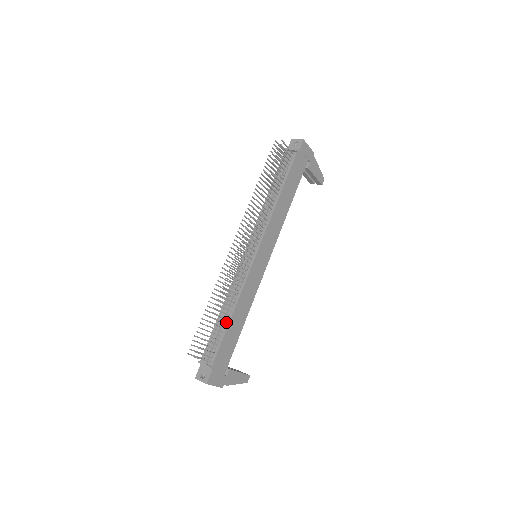
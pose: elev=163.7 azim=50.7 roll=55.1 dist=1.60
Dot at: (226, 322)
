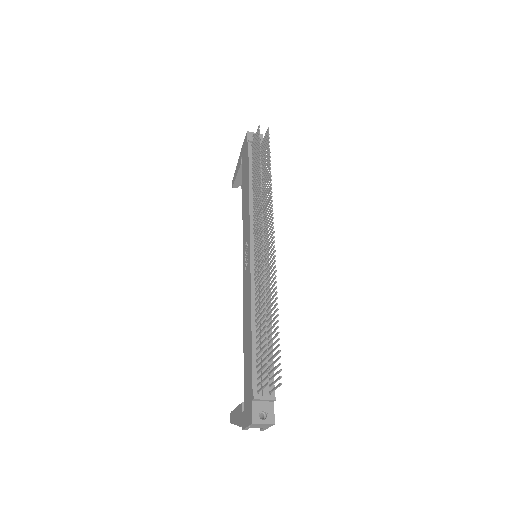
Dot at: occluded
